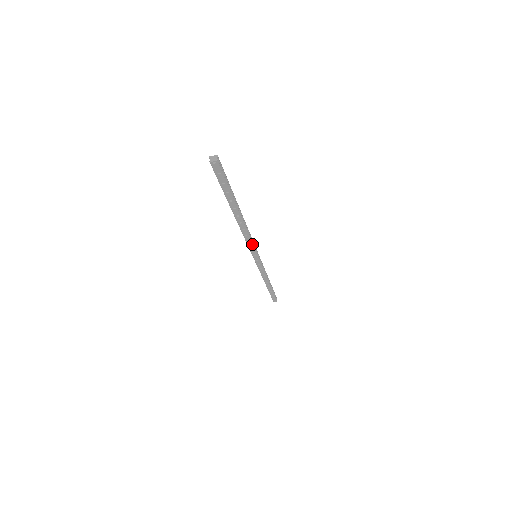
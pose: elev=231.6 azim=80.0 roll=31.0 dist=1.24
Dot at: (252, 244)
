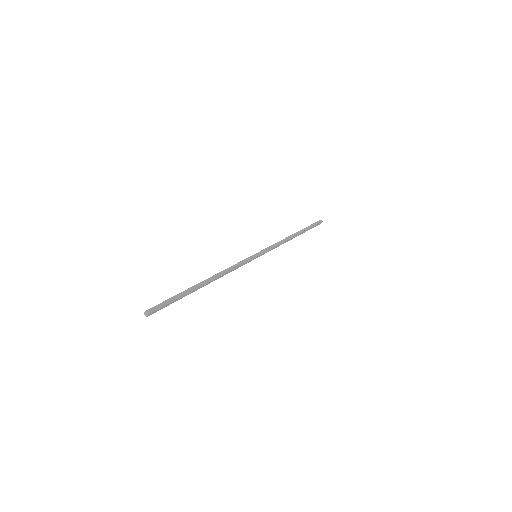
Dot at: (240, 265)
